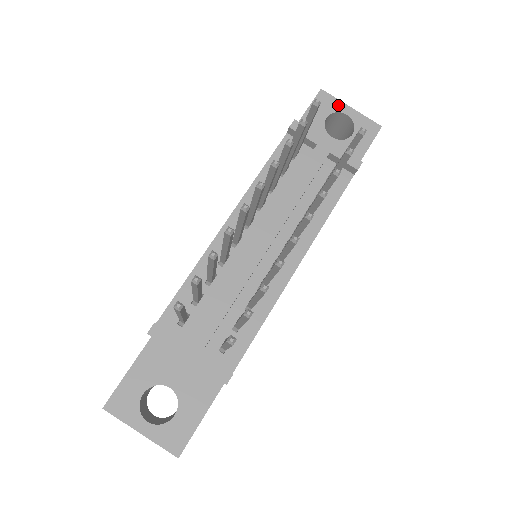
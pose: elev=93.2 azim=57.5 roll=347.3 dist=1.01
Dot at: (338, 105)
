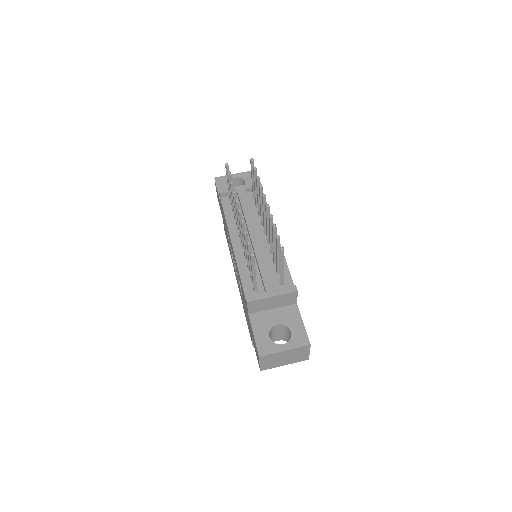
Dot at: occluded
